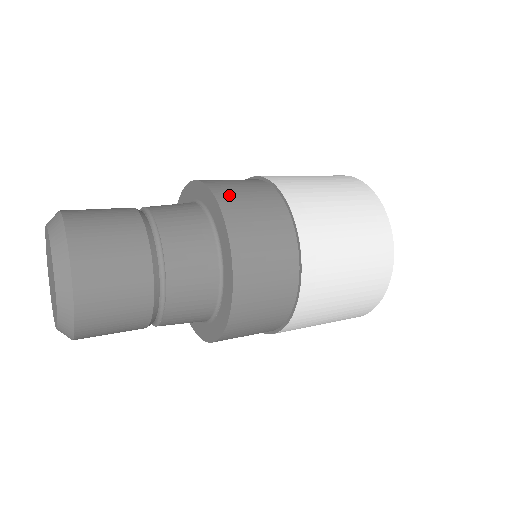
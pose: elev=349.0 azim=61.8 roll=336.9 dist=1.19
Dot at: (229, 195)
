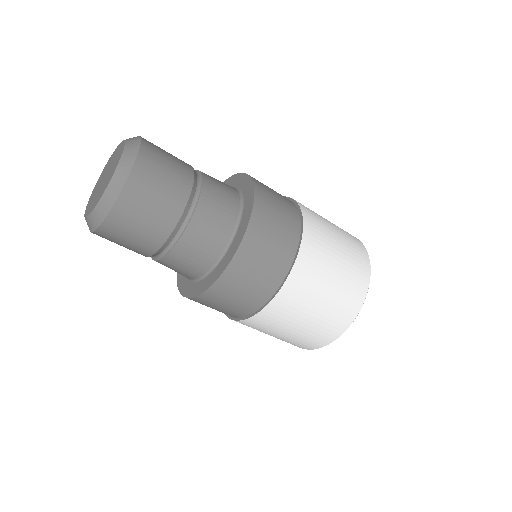
Dot at: occluded
